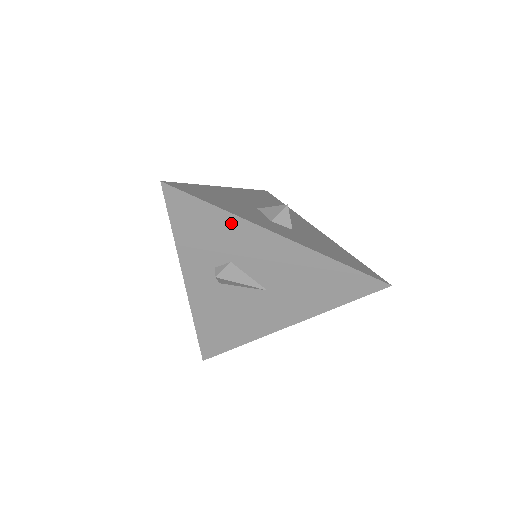
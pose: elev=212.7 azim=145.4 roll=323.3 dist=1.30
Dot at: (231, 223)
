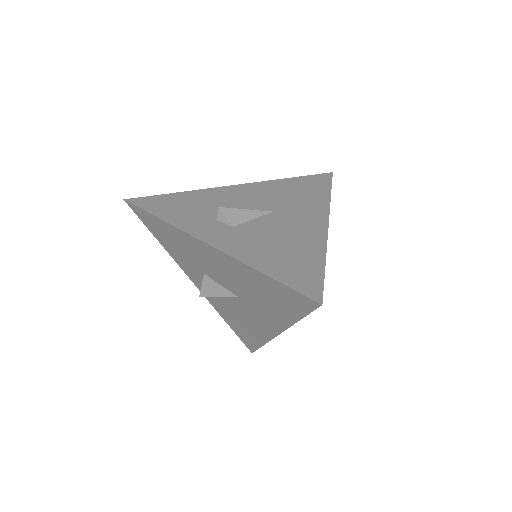
Dot at: (195, 195)
